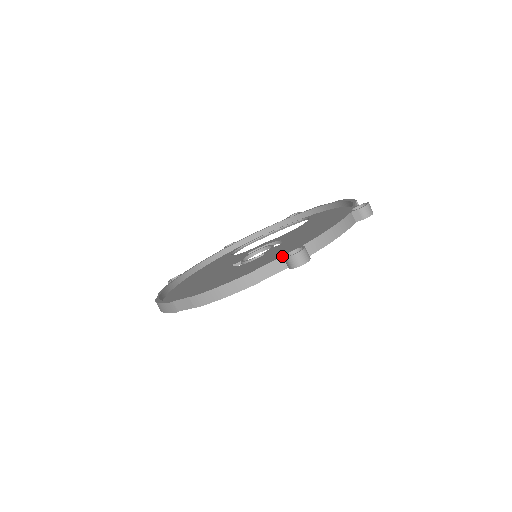
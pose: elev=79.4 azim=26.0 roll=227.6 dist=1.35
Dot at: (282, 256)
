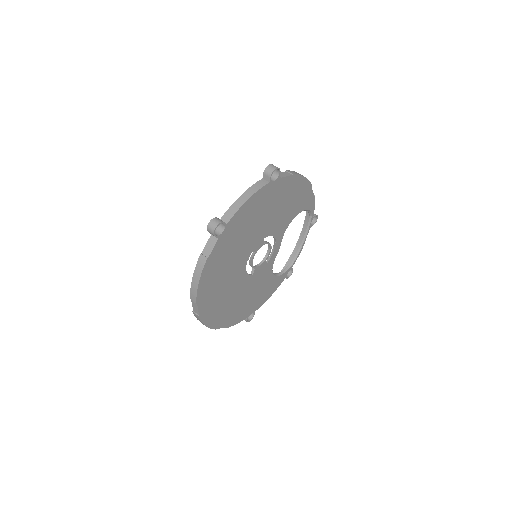
Dot at: (211, 234)
